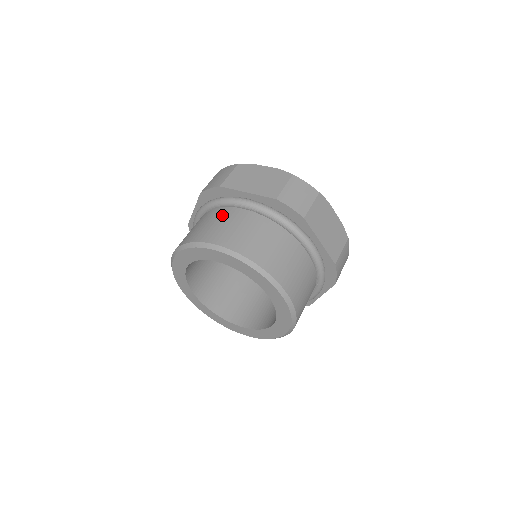
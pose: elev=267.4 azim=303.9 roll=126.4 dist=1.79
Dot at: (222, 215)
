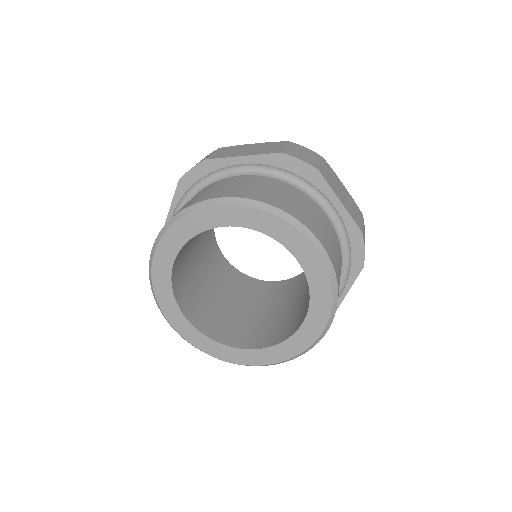
Dot at: (215, 184)
